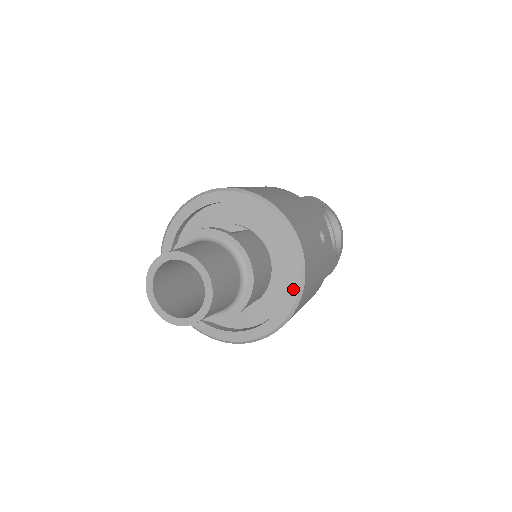
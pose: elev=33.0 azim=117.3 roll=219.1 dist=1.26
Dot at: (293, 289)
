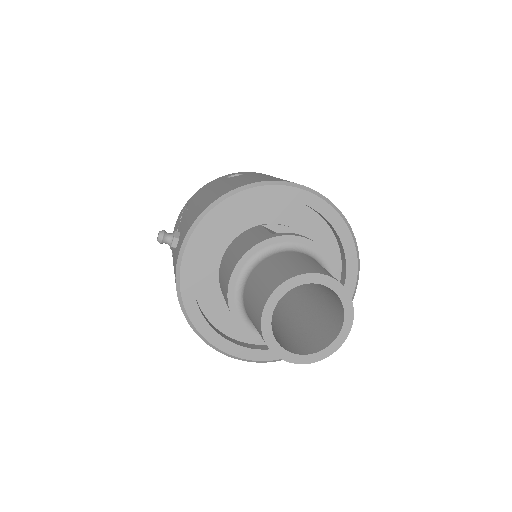
Dot at: occluded
